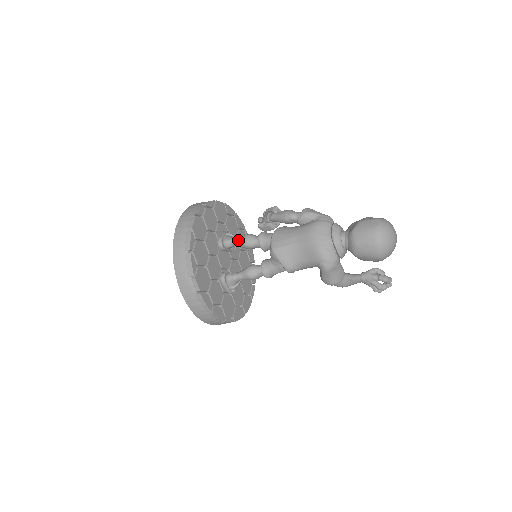
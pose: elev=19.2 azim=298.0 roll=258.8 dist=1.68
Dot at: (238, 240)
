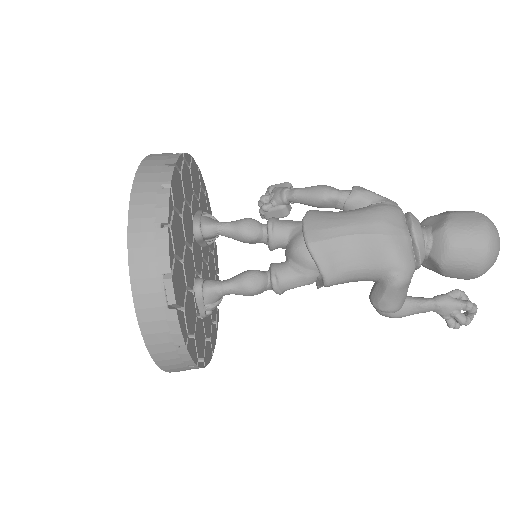
Dot at: (230, 225)
